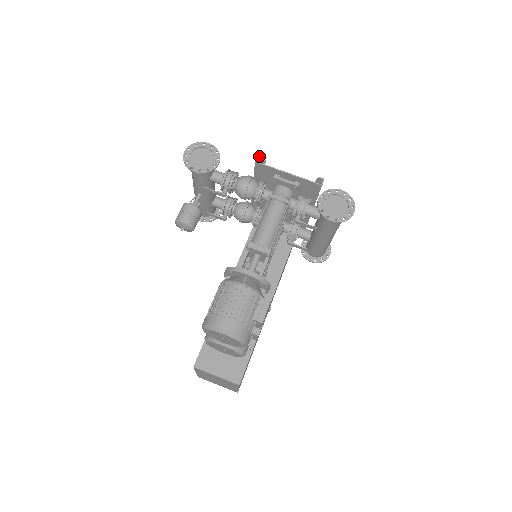
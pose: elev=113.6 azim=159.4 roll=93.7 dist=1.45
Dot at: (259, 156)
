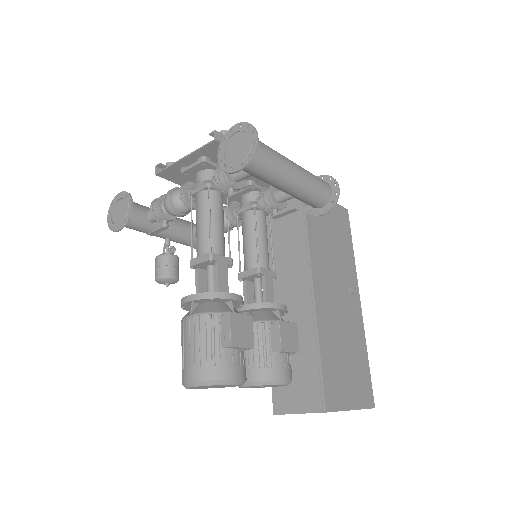
Dot at: (156, 166)
